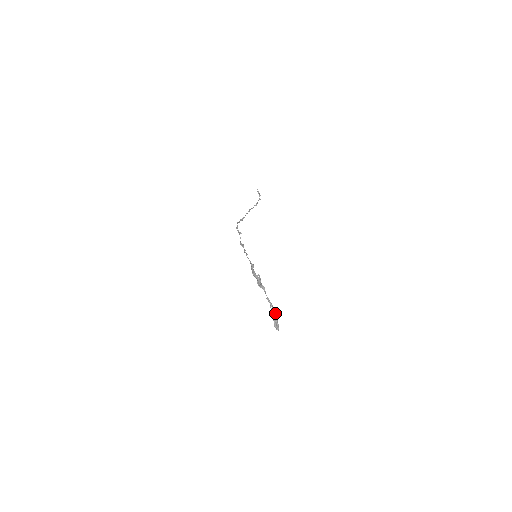
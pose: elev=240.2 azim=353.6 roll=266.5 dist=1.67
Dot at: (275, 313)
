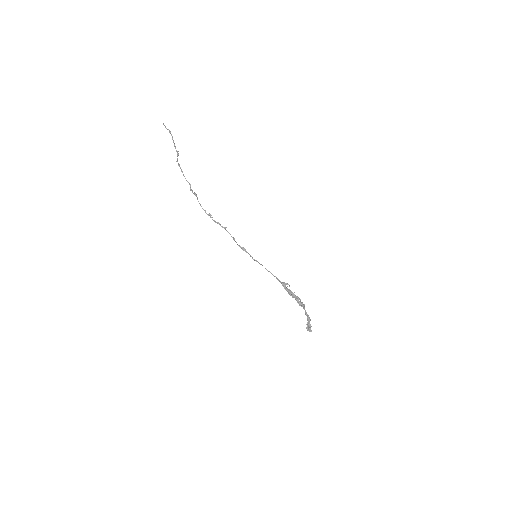
Dot at: (309, 320)
